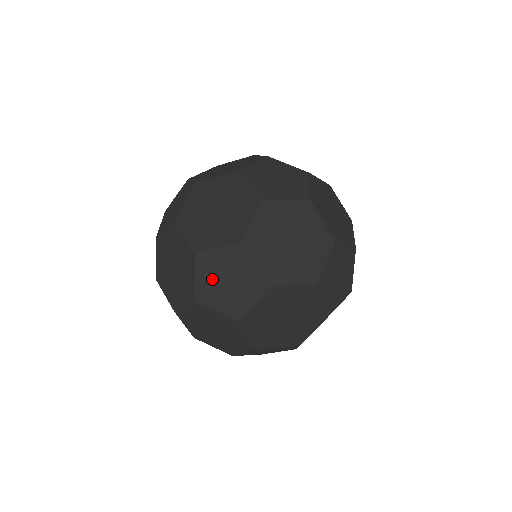
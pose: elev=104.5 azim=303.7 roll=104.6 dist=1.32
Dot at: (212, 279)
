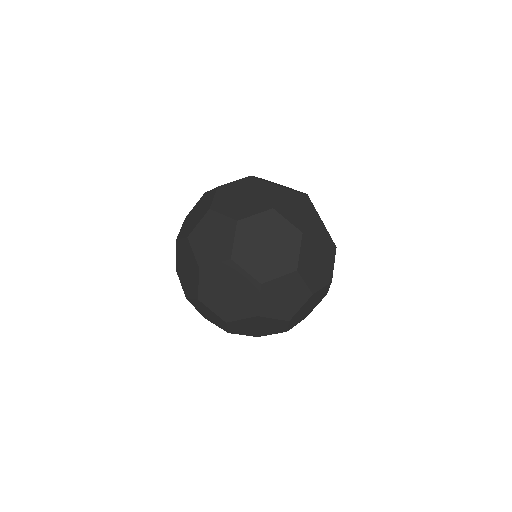
Dot at: (206, 231)
